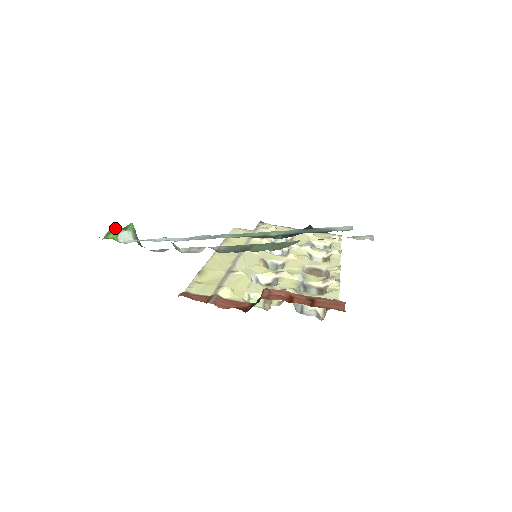
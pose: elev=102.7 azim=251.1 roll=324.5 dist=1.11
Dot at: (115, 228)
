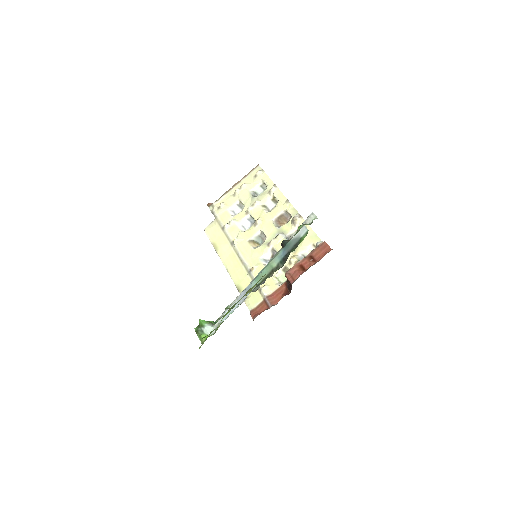
Dot at: (197, 331)
